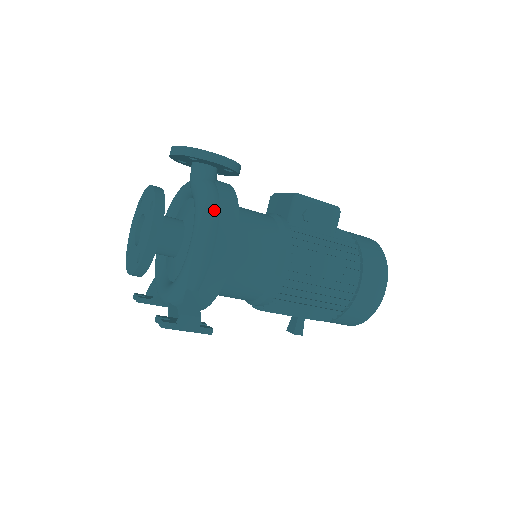
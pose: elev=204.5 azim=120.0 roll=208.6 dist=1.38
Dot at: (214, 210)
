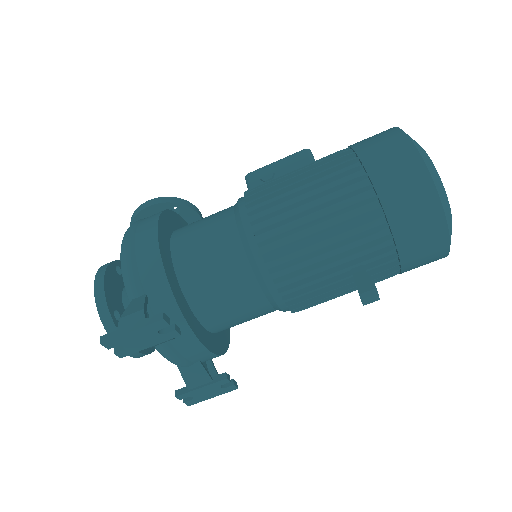
Dot at: (134, 223)
